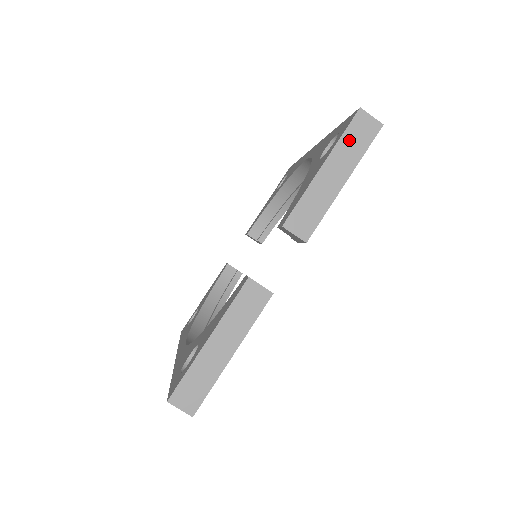
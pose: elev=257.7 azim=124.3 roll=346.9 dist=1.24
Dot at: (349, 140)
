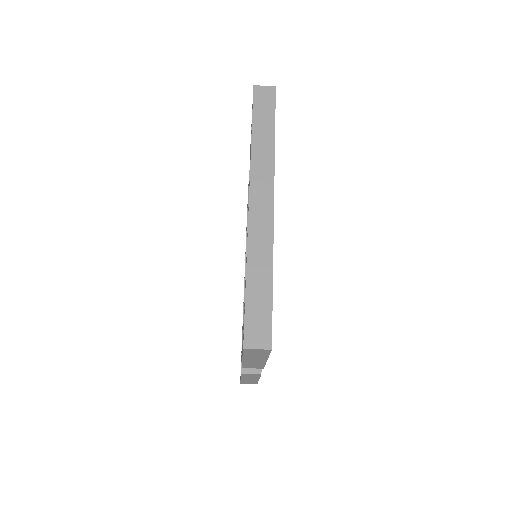
Dot at: (251, 354)
